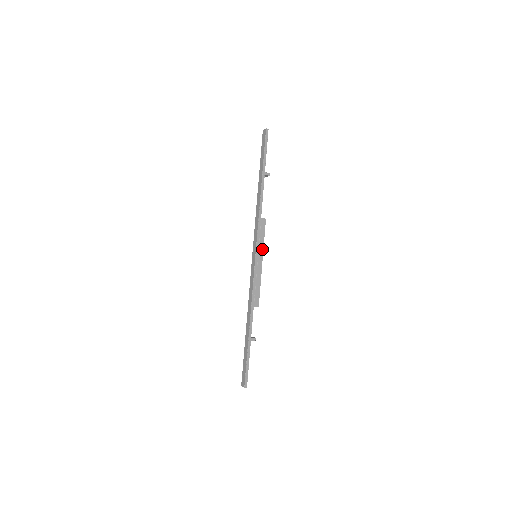
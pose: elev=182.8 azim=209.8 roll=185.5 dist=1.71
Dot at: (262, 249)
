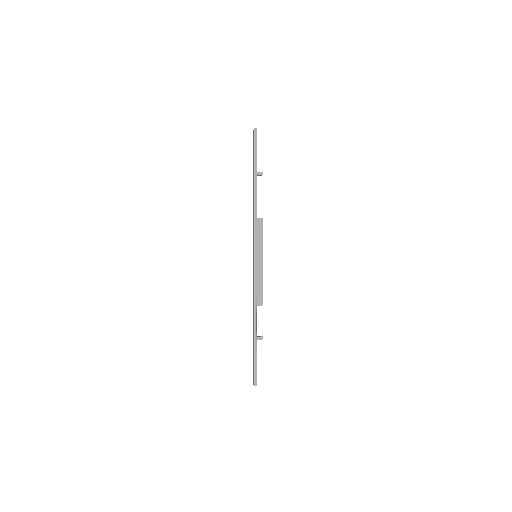
Dot at: (261, 248)
